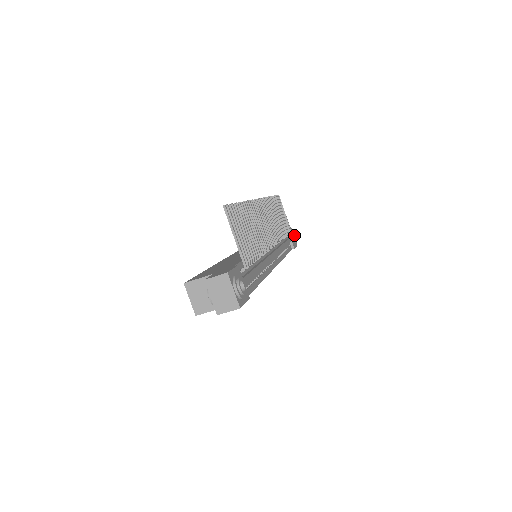
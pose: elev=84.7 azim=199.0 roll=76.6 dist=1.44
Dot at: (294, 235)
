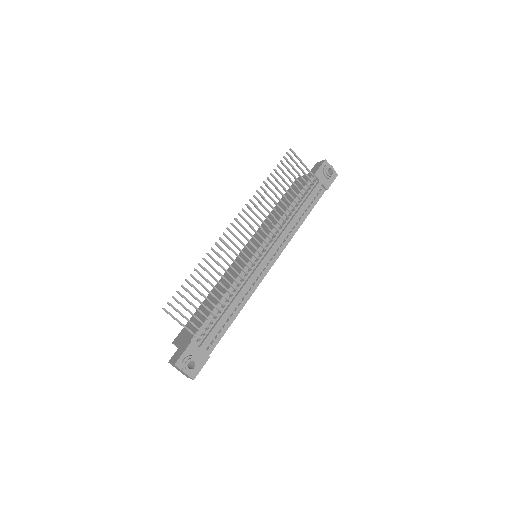
Dot at: (326, 173)
